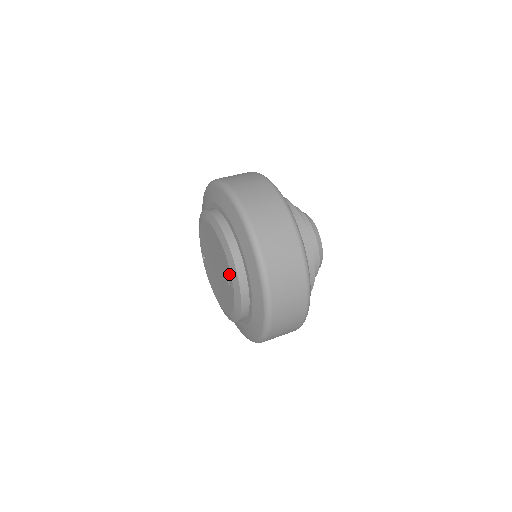
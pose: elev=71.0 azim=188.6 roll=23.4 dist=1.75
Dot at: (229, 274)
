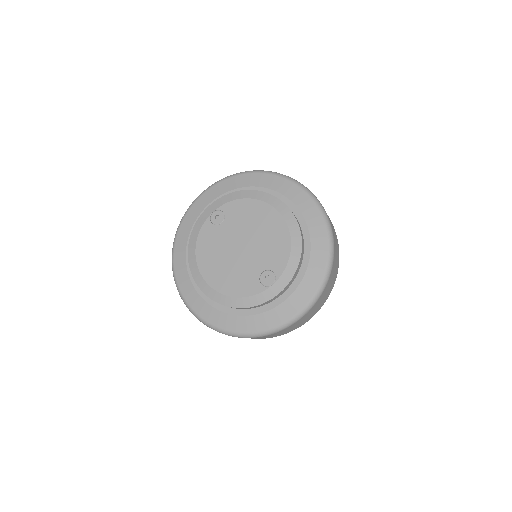
Dot at: (274, 276)
